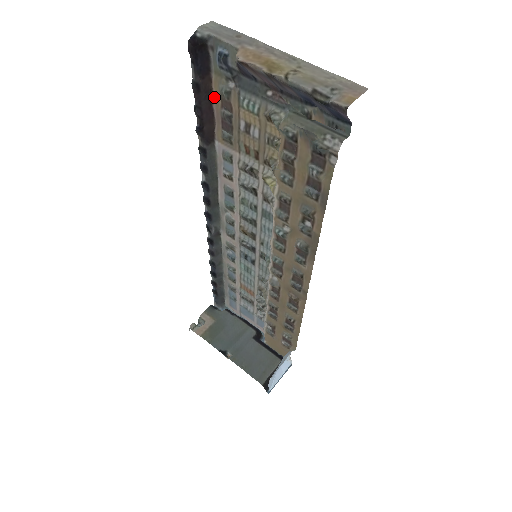
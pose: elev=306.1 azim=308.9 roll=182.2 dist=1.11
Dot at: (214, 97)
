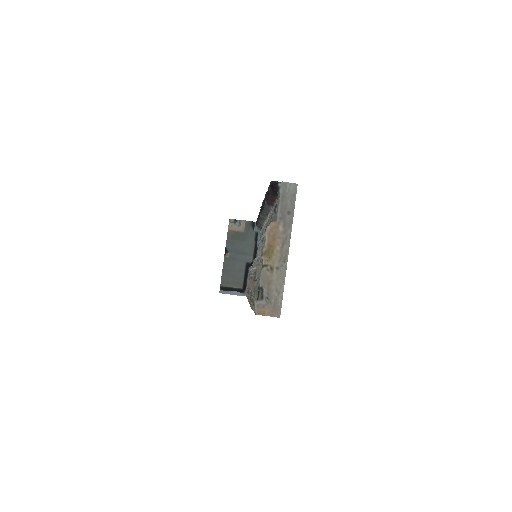
Dot at: occluded
